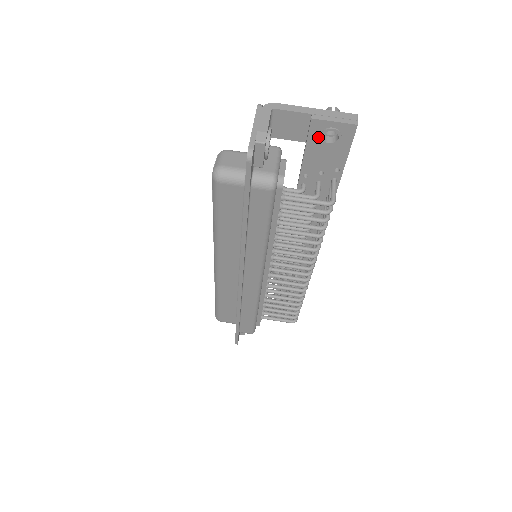
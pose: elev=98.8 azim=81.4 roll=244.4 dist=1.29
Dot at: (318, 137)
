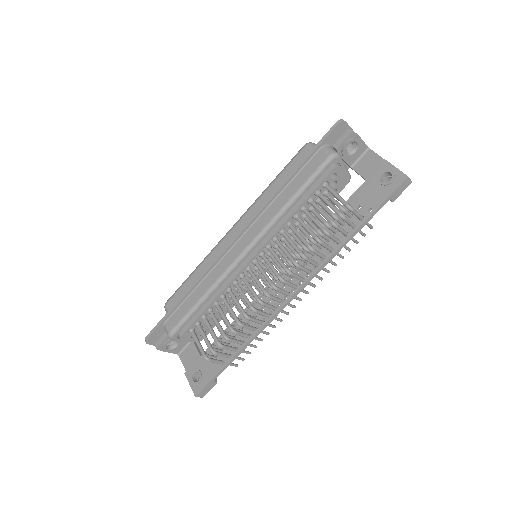
Dot at: (379, 176)
